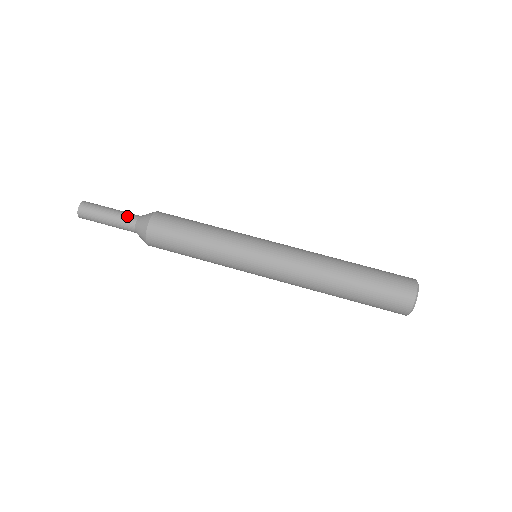
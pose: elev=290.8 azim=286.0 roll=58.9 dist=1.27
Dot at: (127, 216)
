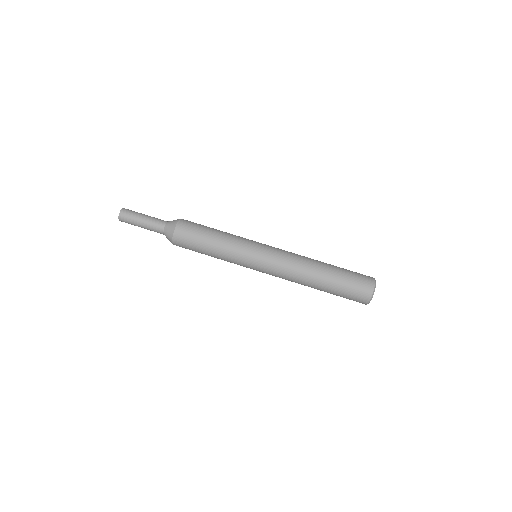
Dot at: (156, 224)
